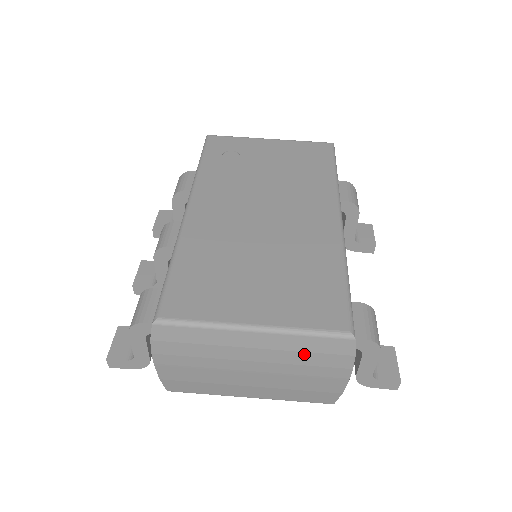
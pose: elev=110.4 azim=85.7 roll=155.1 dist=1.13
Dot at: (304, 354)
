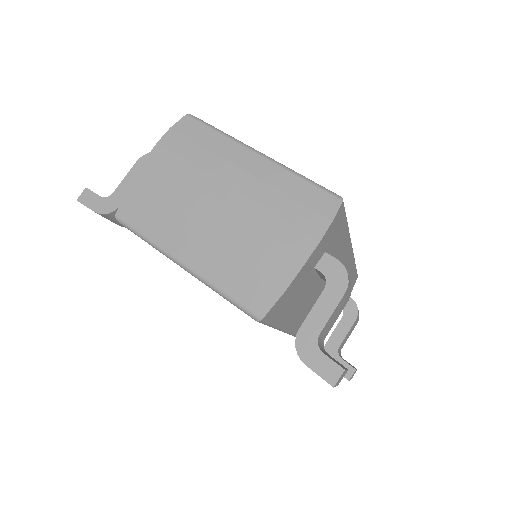
Dot at: (285, 198)
